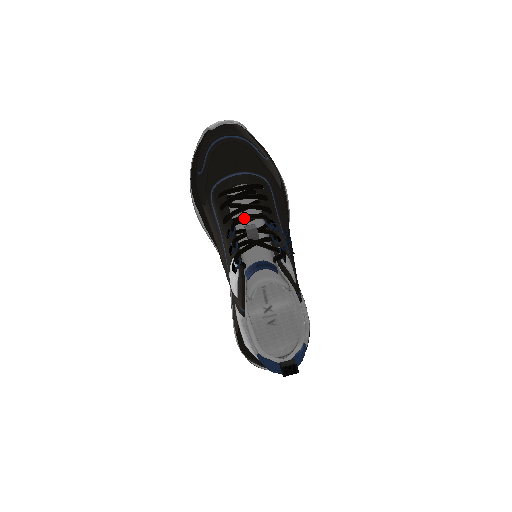
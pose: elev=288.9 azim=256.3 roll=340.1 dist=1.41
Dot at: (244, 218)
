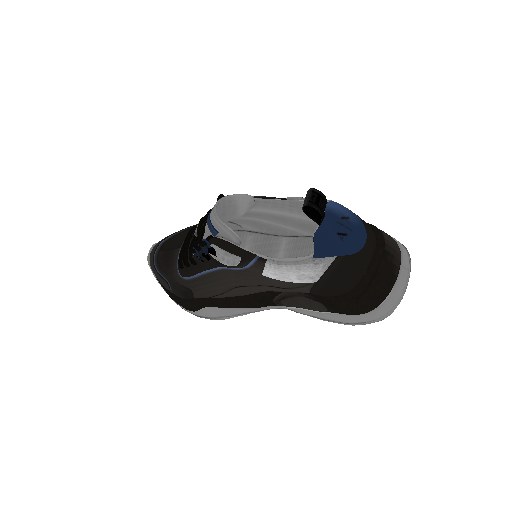
Dot at: (195, 239)
